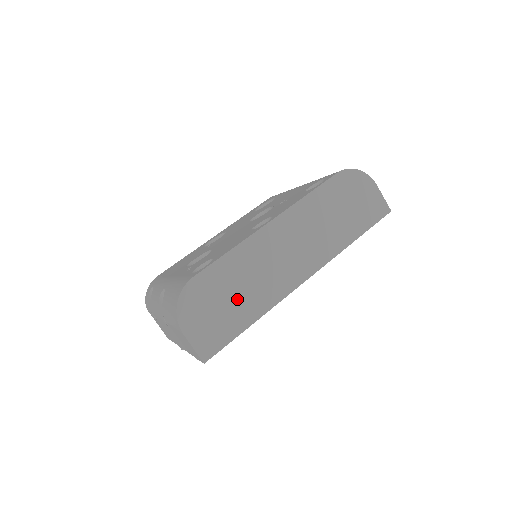
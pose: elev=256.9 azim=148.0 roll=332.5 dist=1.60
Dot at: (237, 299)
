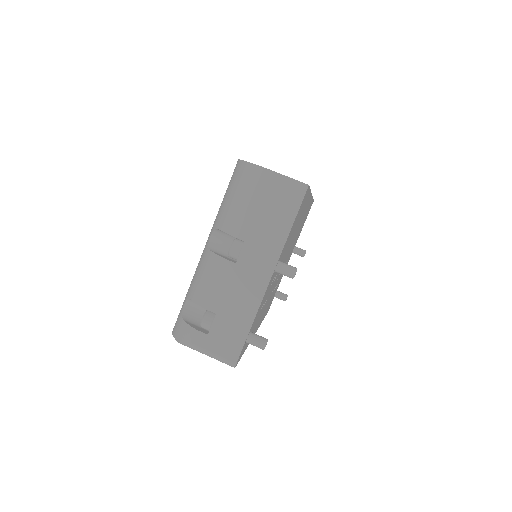
Dot at: occluded
